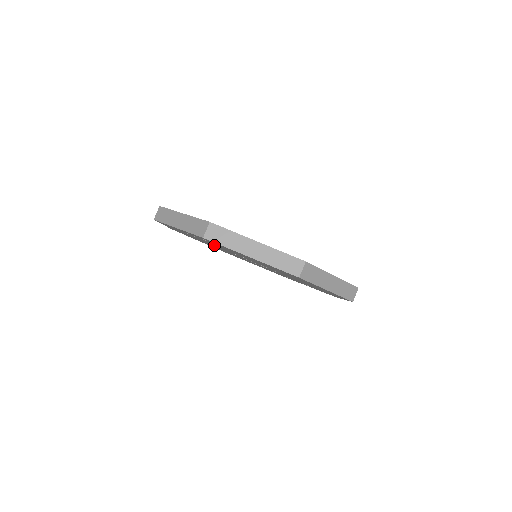
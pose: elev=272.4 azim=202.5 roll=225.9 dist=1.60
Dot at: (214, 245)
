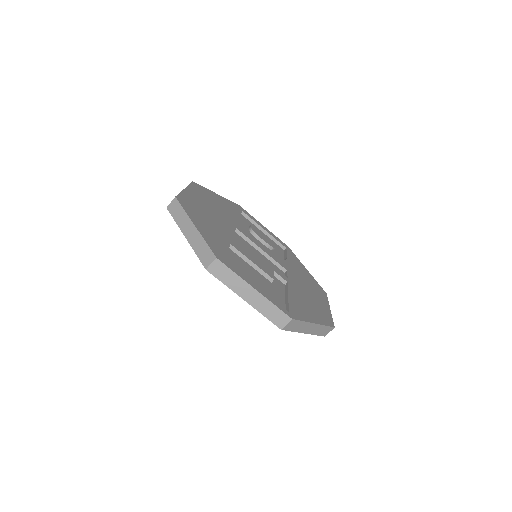
Dot at: occluded
